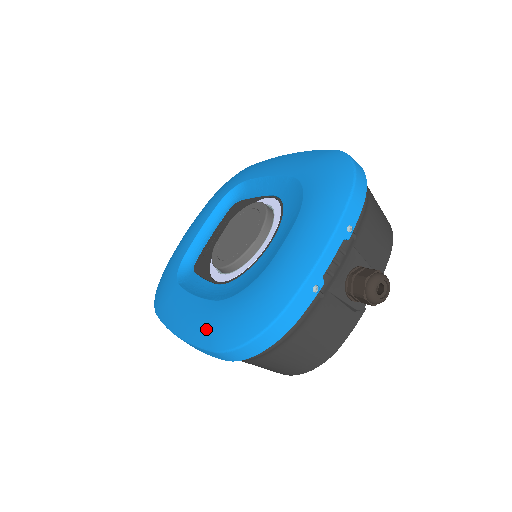
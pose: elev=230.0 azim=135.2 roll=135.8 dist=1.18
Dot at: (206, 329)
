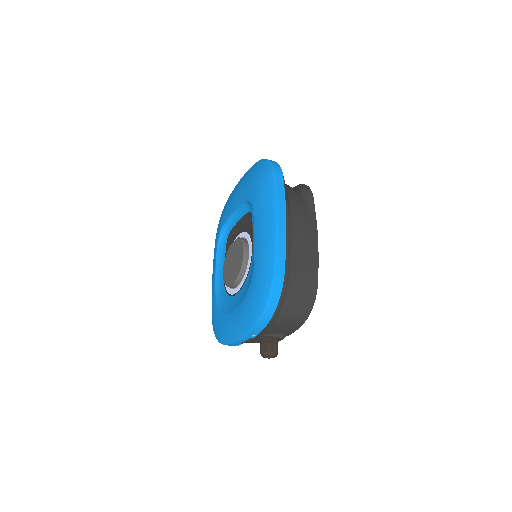
Dot at: occluded
